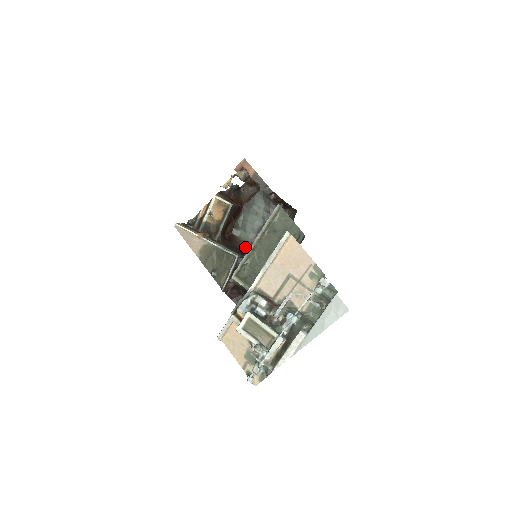
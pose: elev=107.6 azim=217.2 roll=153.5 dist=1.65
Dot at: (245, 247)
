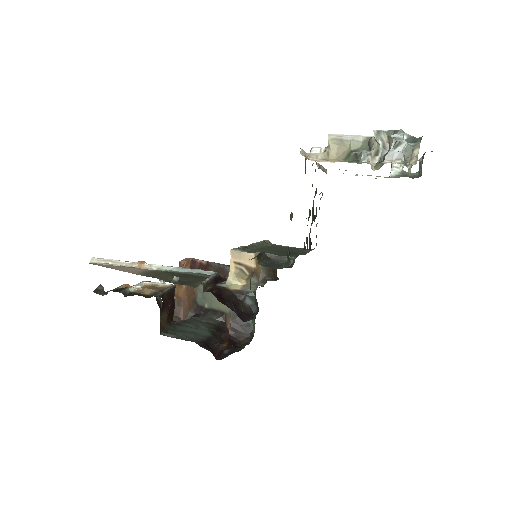
Dot at: occluded
